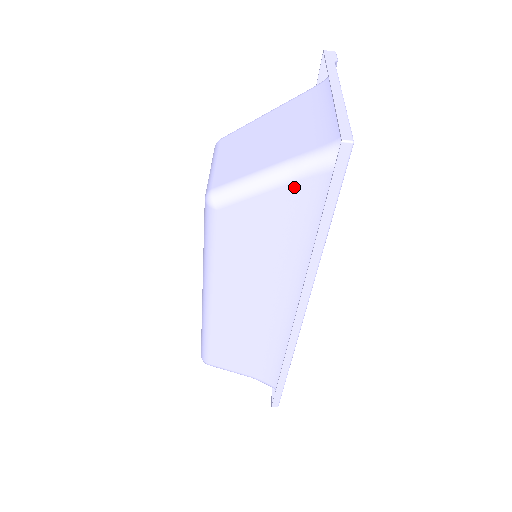
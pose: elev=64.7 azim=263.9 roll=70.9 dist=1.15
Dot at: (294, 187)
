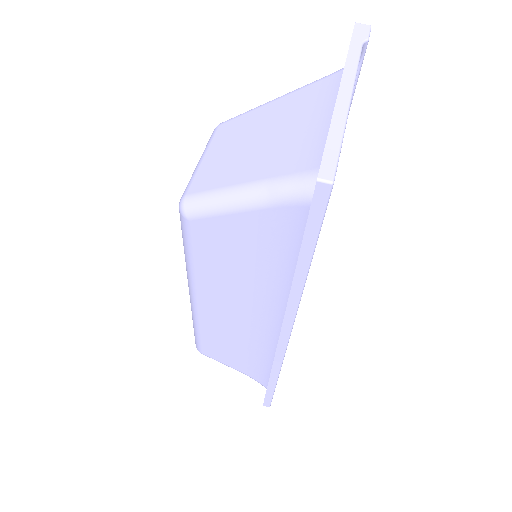
Dot at: (271, 213)
